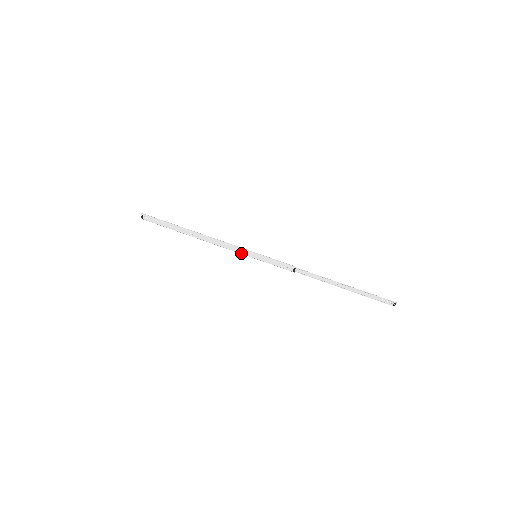
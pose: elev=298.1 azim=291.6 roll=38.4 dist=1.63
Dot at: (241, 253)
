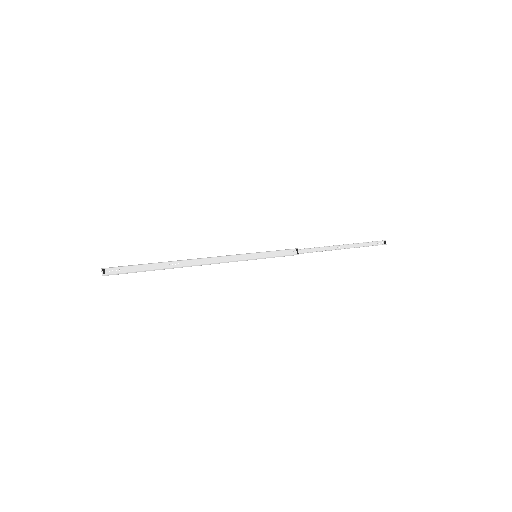
Dot at: (240, 259)
